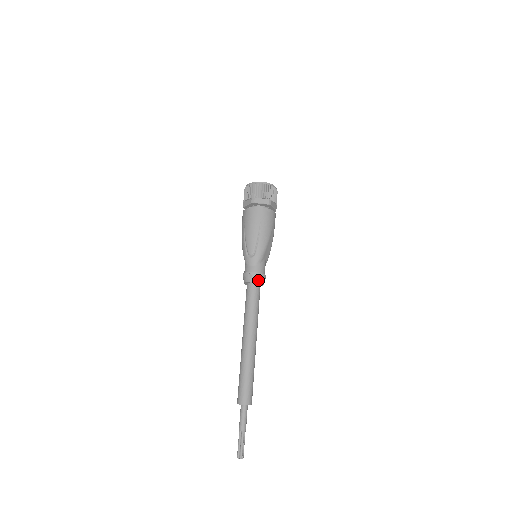
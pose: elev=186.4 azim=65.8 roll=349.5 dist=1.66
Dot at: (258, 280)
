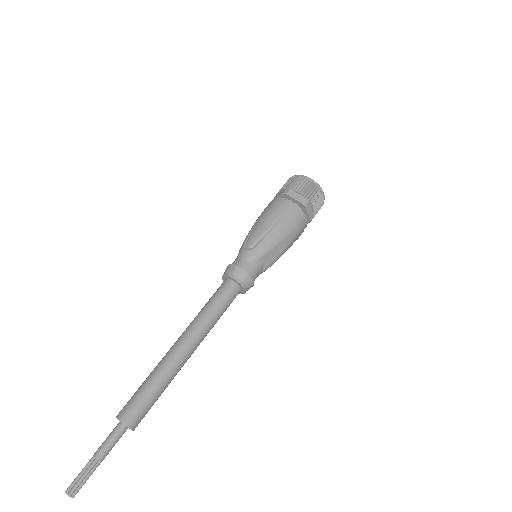
Dot at: (239, 279)
